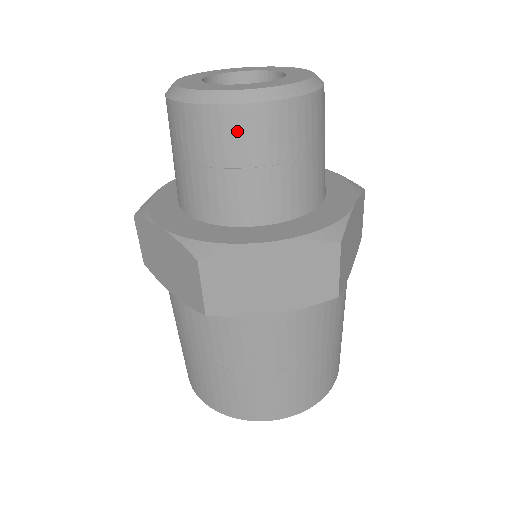
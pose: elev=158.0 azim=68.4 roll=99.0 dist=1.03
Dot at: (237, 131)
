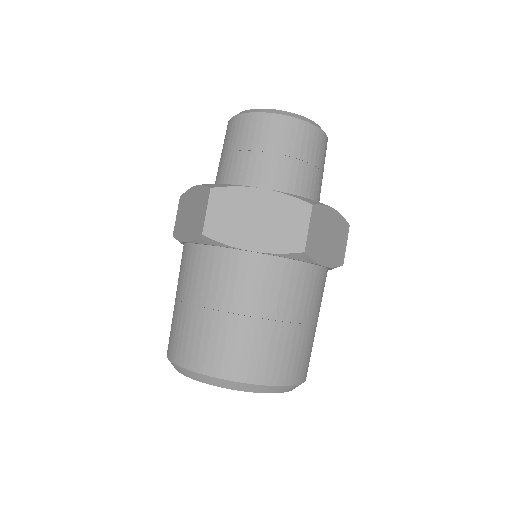
Dot at: (315, 142)
